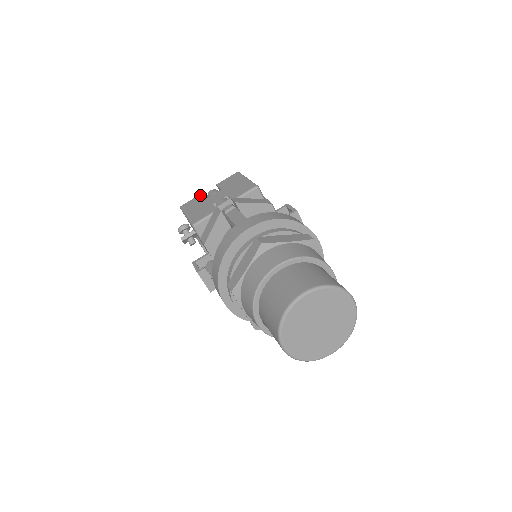
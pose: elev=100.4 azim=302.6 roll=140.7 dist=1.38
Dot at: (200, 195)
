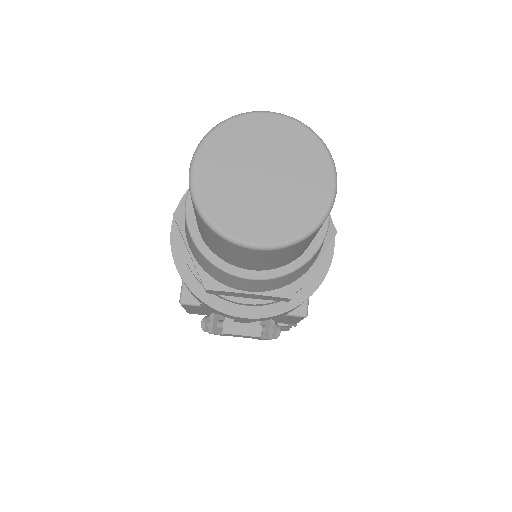
Dot at: occluded
